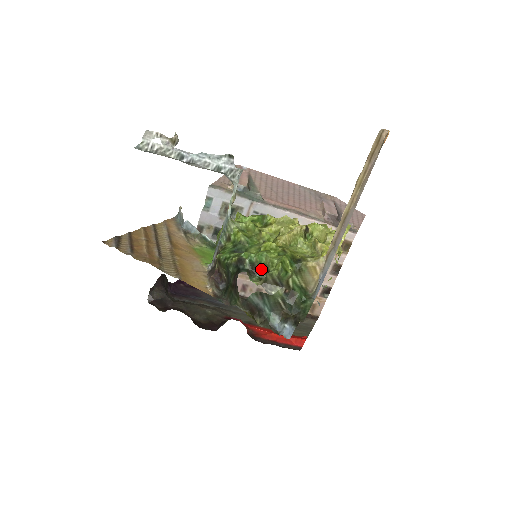
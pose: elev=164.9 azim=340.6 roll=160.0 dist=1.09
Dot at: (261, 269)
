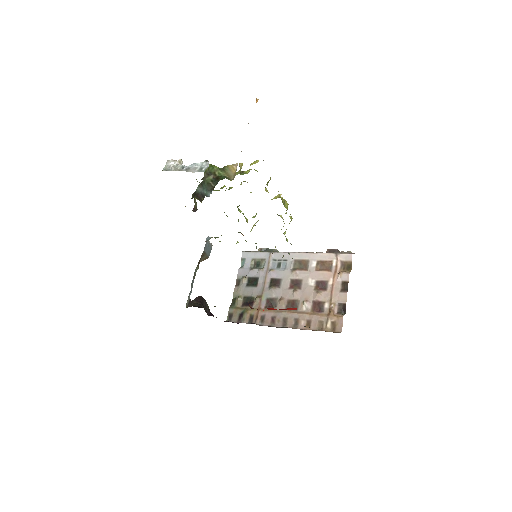
Dot at: occluded
